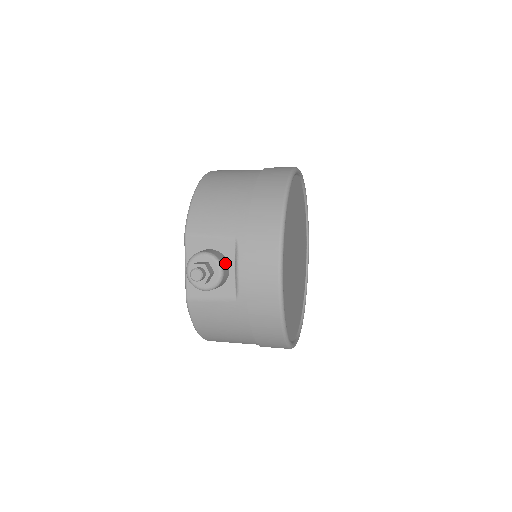
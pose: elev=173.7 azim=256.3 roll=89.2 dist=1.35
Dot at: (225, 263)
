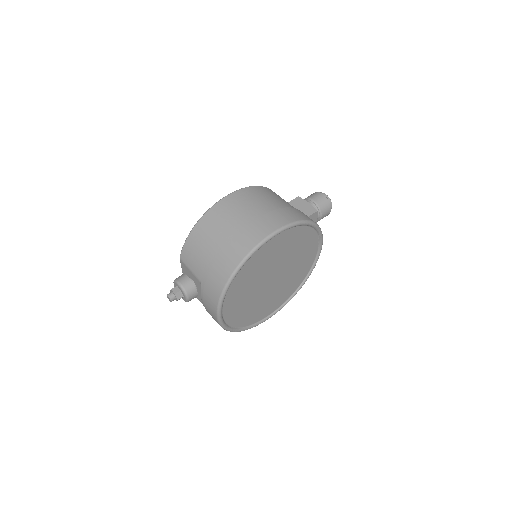
Dot at: (193, 292)
